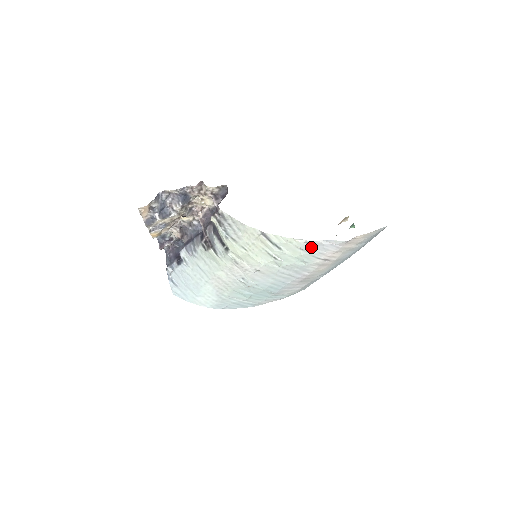
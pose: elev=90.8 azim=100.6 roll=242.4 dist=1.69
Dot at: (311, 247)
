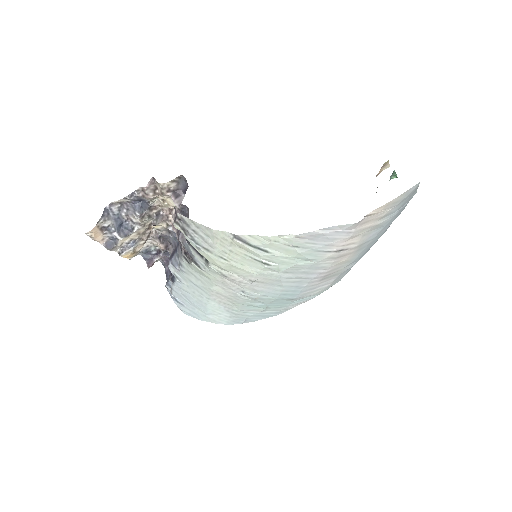
Dot at: (308, 241)
